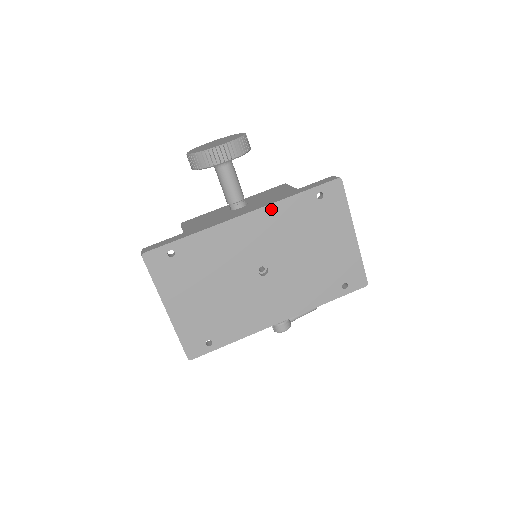
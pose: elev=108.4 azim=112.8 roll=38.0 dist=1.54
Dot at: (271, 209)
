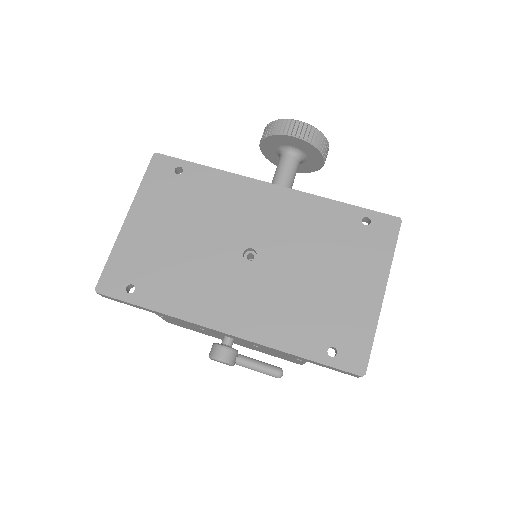
Dot at: (304, 198)
